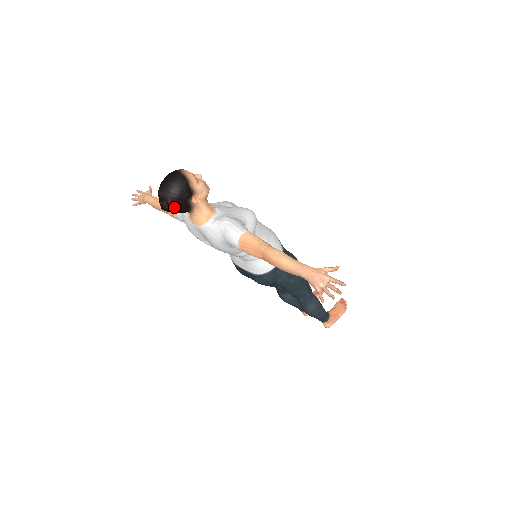
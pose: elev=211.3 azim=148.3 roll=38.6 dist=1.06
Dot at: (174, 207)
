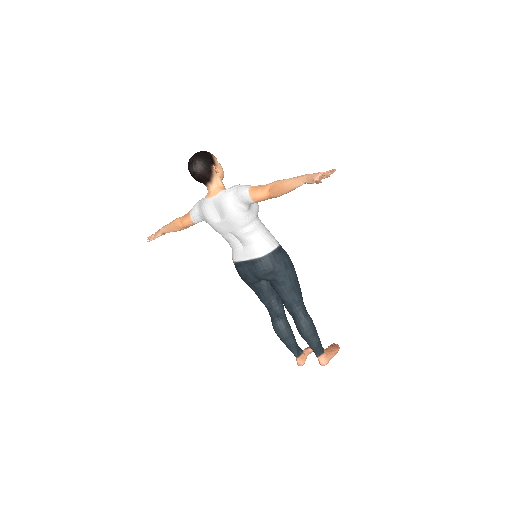
Dot at: (200, 168)
